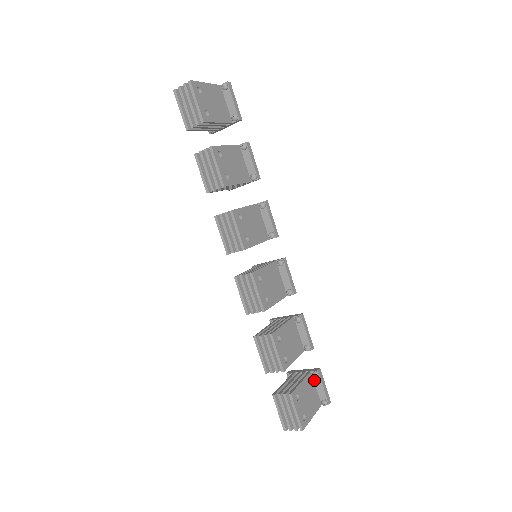
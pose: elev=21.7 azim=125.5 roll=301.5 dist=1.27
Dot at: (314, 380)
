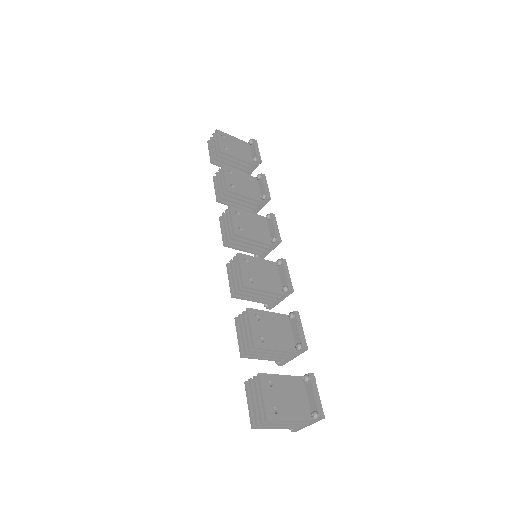
Dot at: (306, 387)
